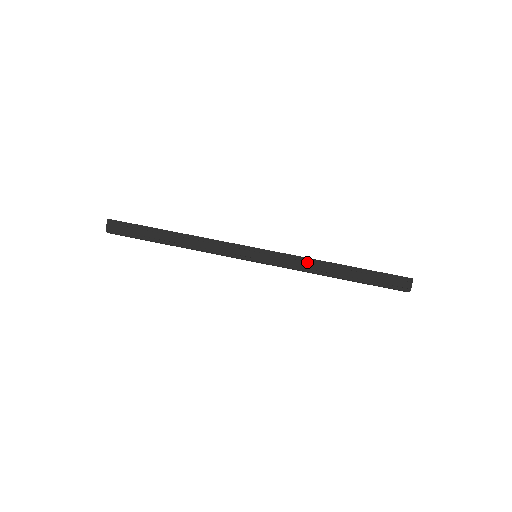
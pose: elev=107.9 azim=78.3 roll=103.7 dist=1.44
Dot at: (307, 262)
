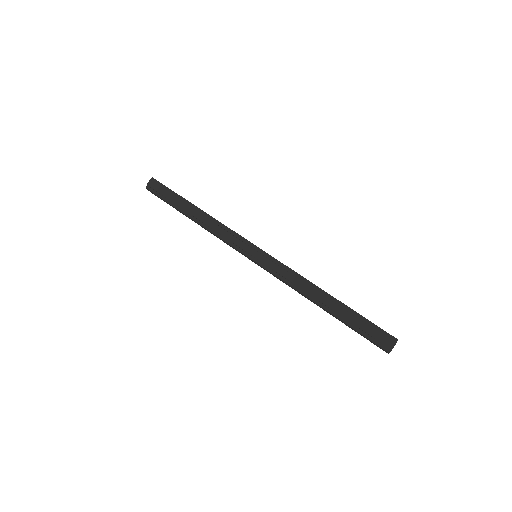
Dot at: (298, 279)
